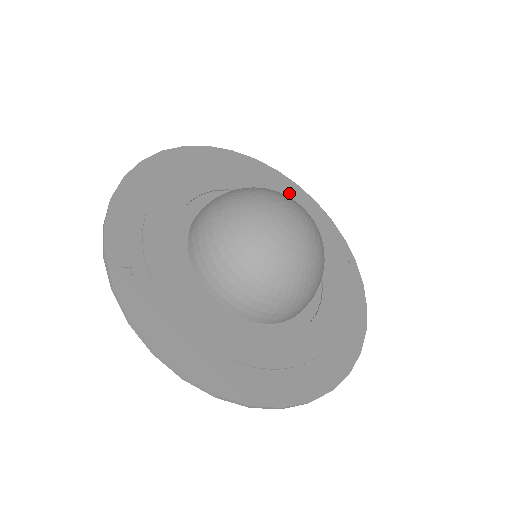
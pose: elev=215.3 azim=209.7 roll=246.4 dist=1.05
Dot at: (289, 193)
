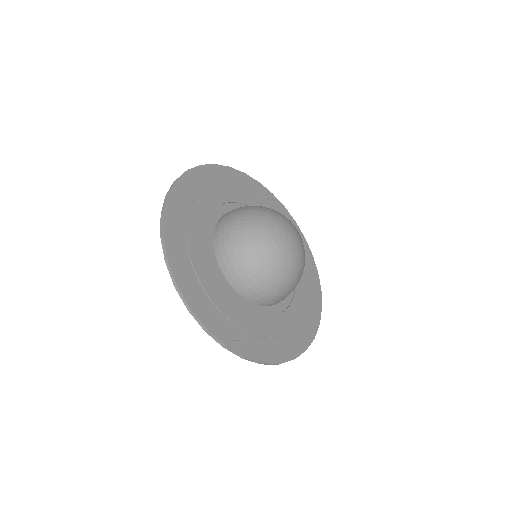
Dot at: (220, 179)
